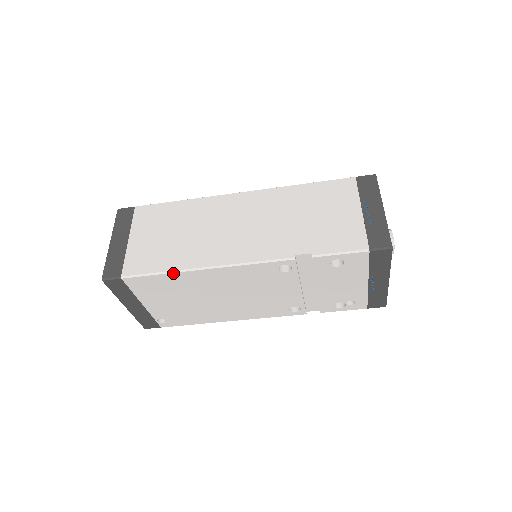
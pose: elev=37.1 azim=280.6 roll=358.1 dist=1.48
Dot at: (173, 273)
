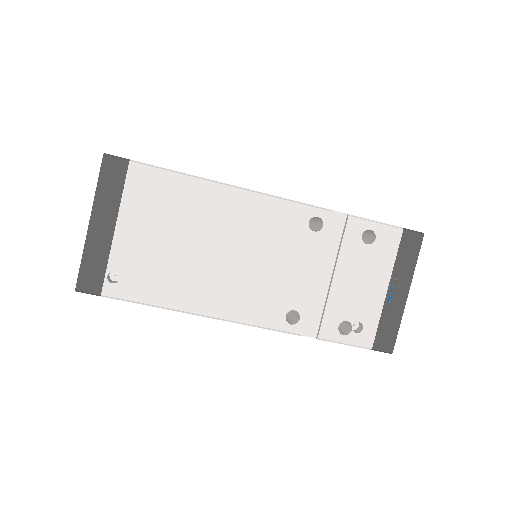
Dot at: (195, 178)
